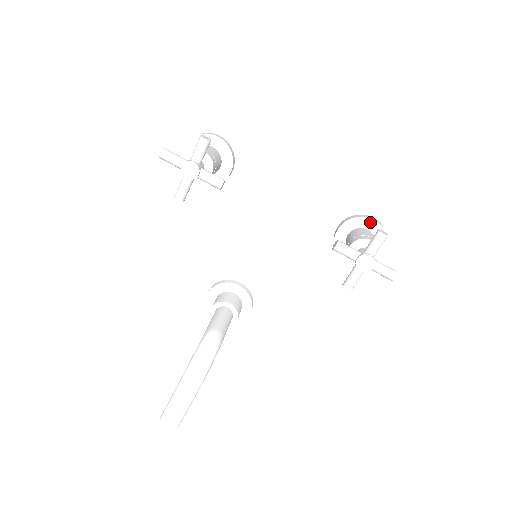
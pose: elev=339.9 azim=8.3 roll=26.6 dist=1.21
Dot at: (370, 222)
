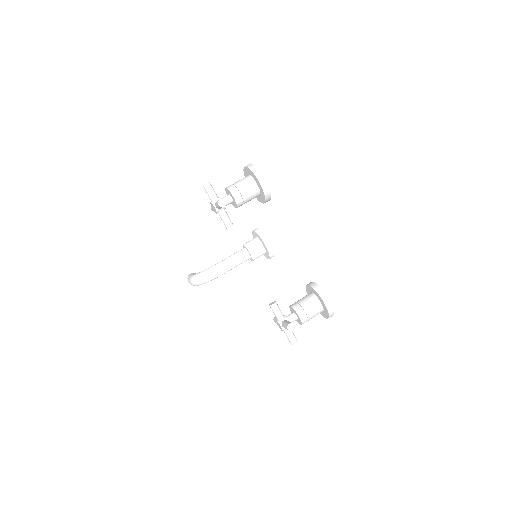
Dot at: (323, 302)
